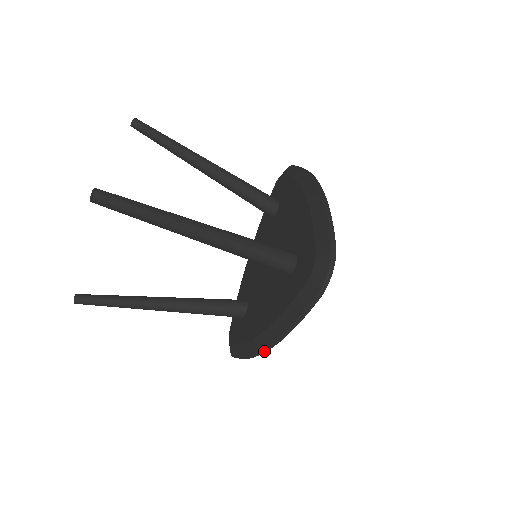
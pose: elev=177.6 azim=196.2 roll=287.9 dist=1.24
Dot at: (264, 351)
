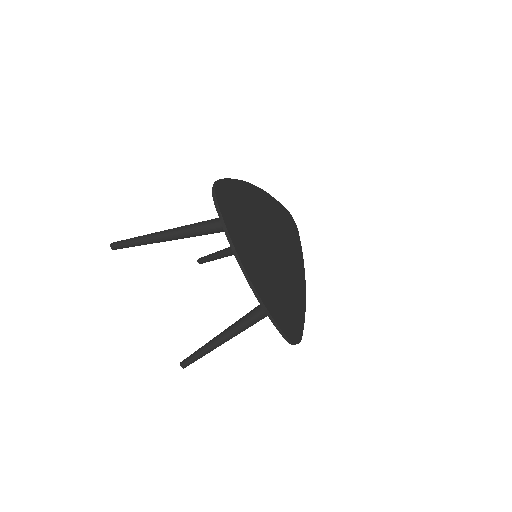
Dot at: (252, 286)
